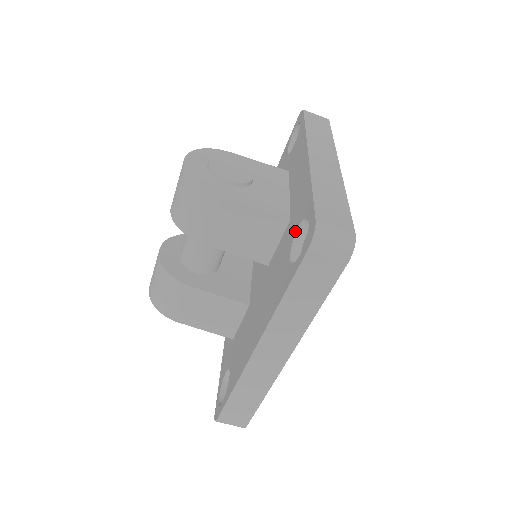
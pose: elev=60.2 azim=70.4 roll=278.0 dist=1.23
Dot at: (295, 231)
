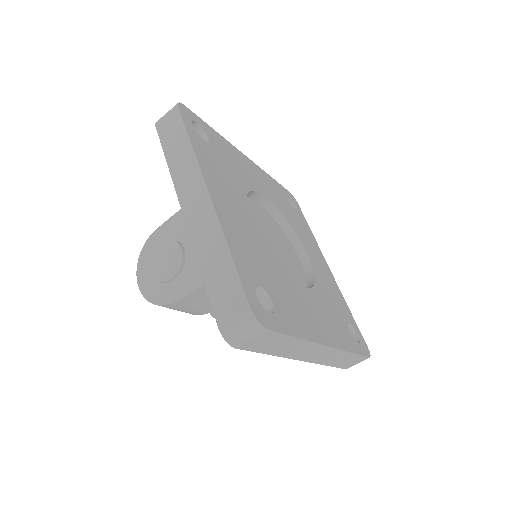
Dot at: occluded
